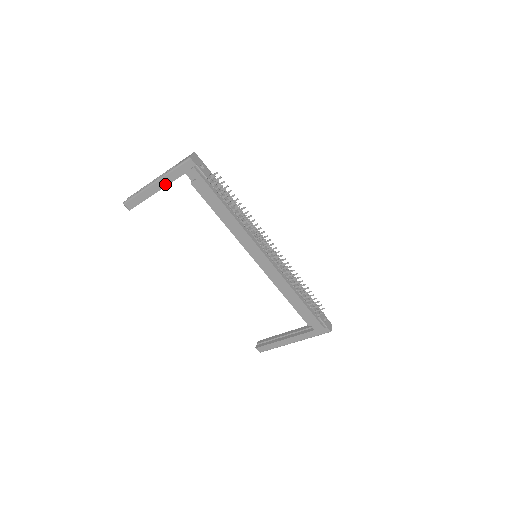
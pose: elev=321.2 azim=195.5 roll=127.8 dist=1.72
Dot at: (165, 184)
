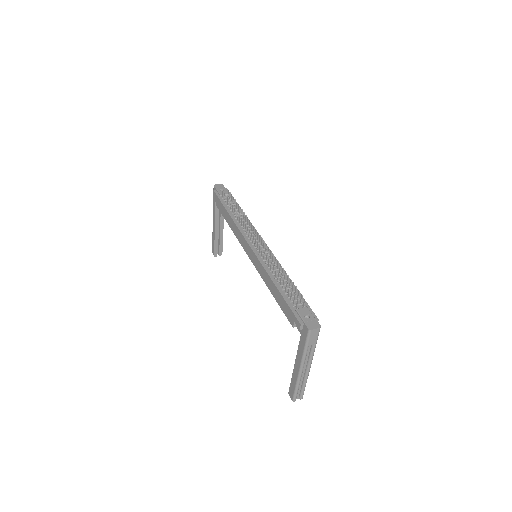
Dot at: (215, 218)
